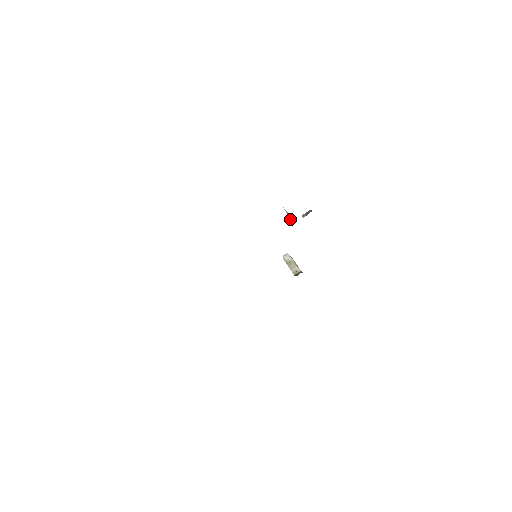
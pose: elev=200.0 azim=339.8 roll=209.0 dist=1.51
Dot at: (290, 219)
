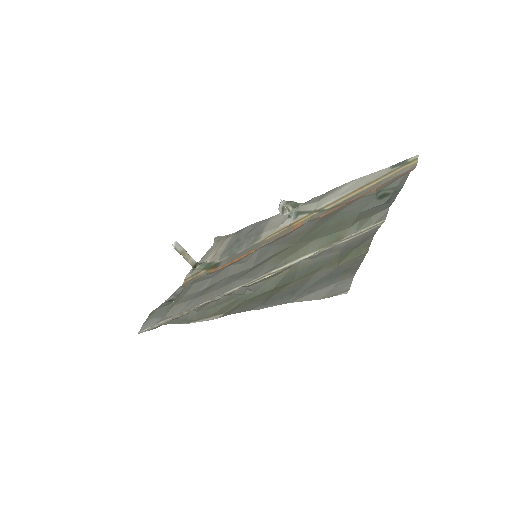
Dot at: (292, 213)
